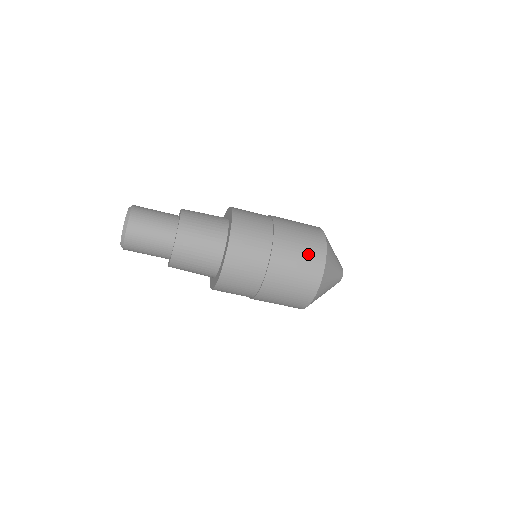
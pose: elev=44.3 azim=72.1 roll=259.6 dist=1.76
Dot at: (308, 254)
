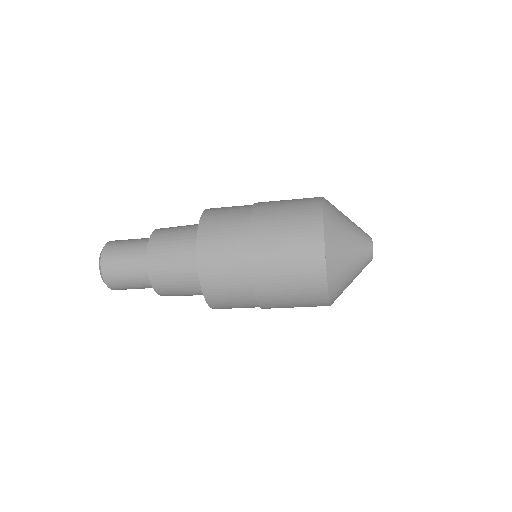
Dot at: (304, 299)
